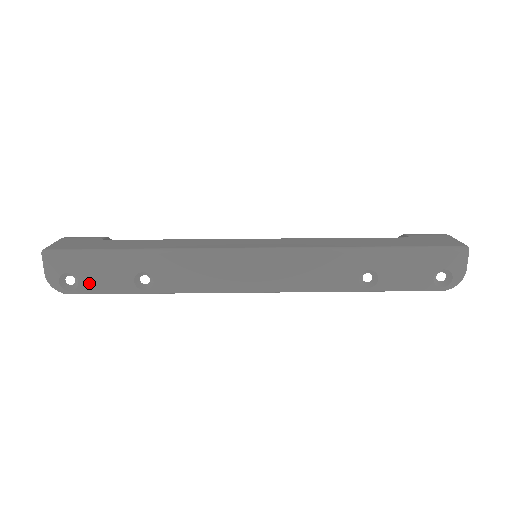
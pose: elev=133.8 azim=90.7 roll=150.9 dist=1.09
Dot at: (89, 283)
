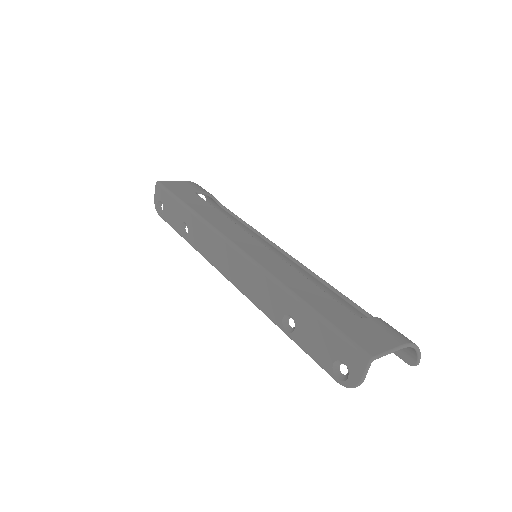
Dot at: (166, 214)
